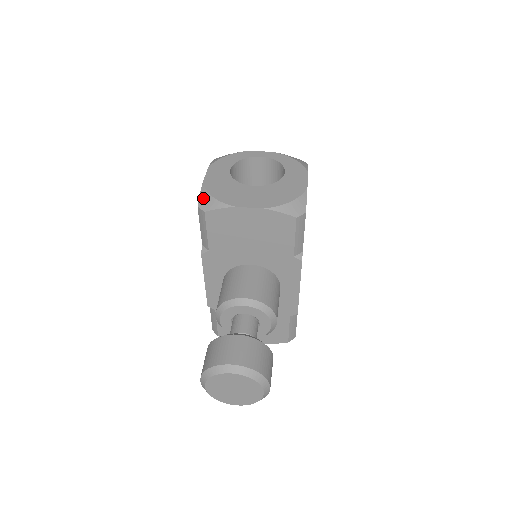
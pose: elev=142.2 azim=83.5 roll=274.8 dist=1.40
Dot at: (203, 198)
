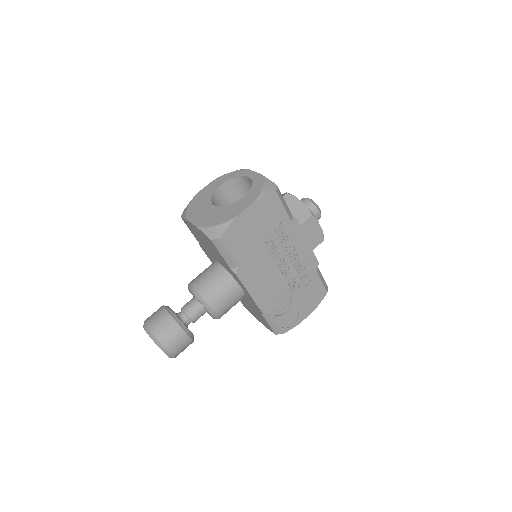
Dot at: (187, 206)
